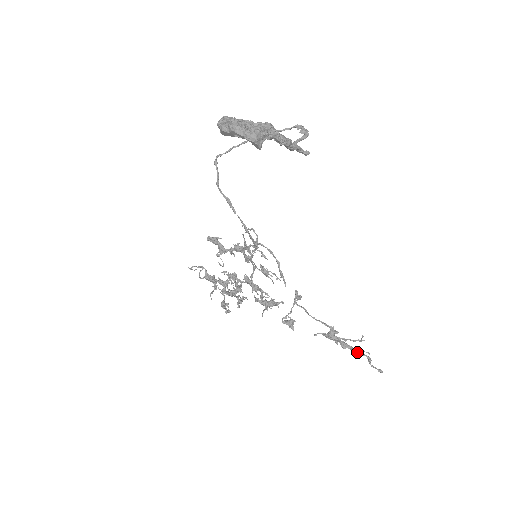
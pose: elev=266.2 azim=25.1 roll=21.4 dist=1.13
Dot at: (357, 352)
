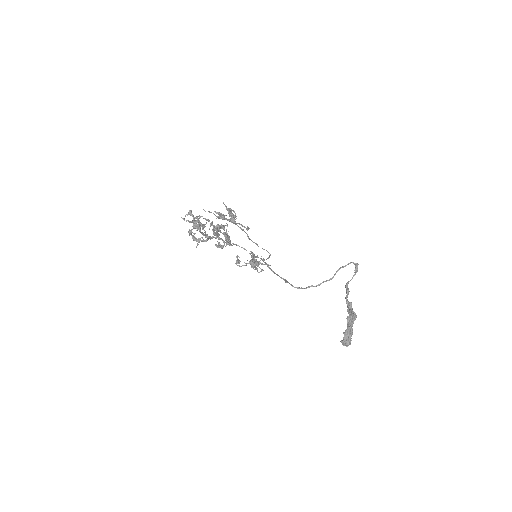
Dot at: occluded
